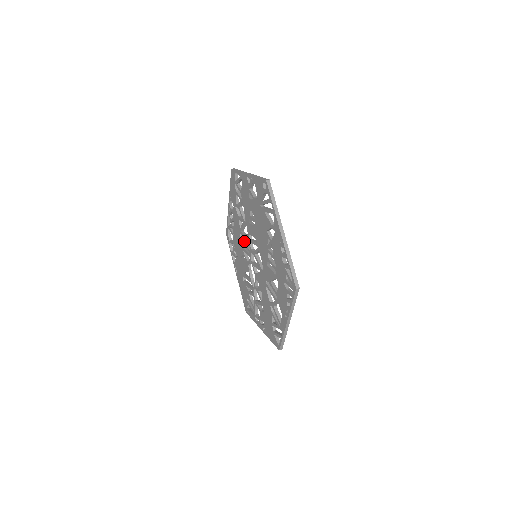
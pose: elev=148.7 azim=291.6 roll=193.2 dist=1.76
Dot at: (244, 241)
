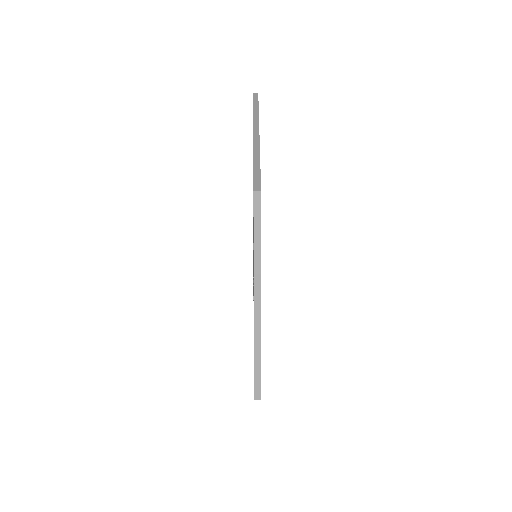
Dot at: occluded
